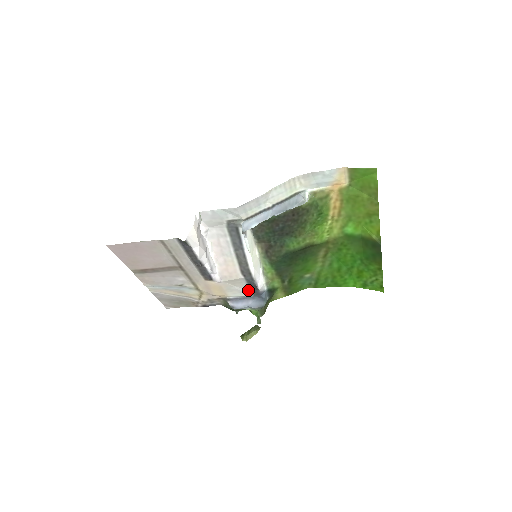
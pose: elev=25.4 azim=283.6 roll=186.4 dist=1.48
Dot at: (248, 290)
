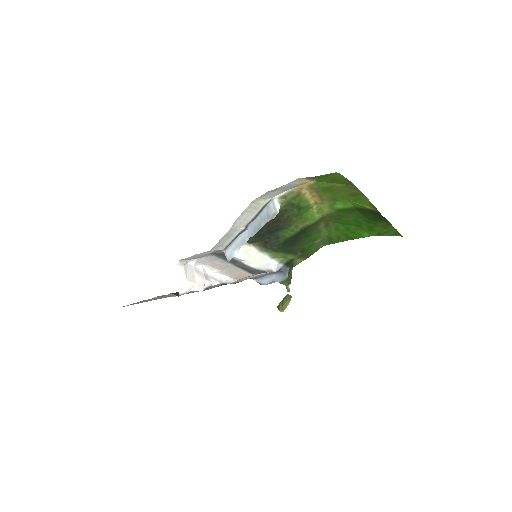
Dot at: occluded
